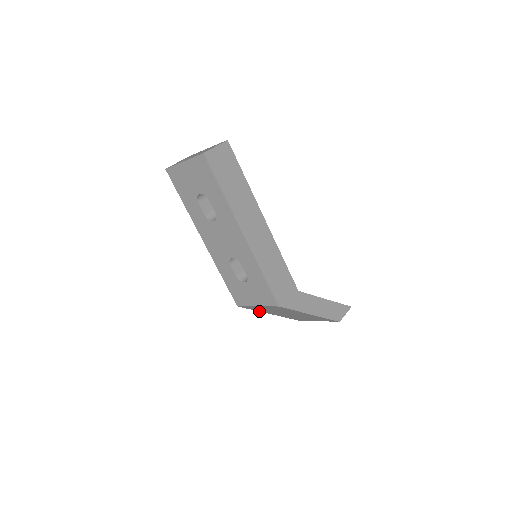
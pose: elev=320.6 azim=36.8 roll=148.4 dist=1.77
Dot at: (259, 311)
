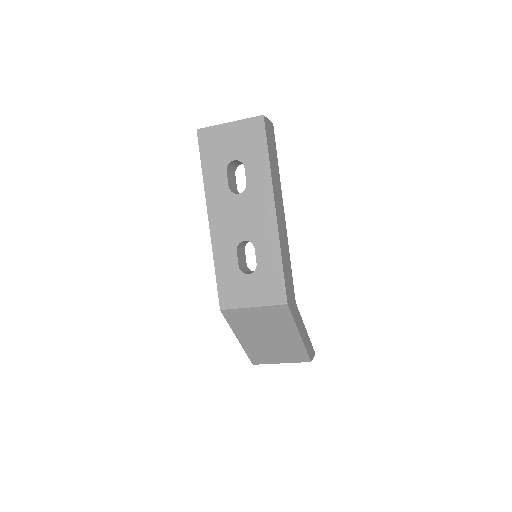
Dot at: (232, 330)
